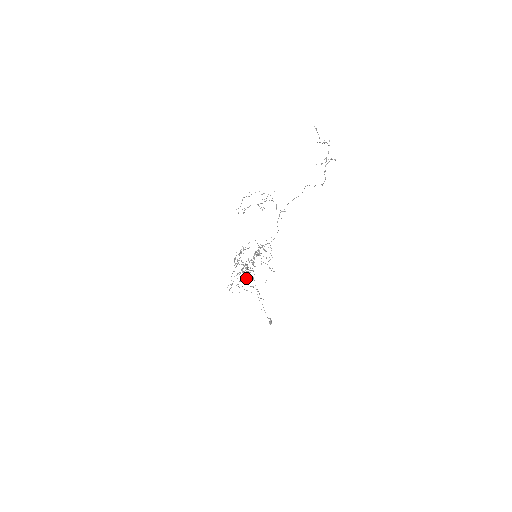
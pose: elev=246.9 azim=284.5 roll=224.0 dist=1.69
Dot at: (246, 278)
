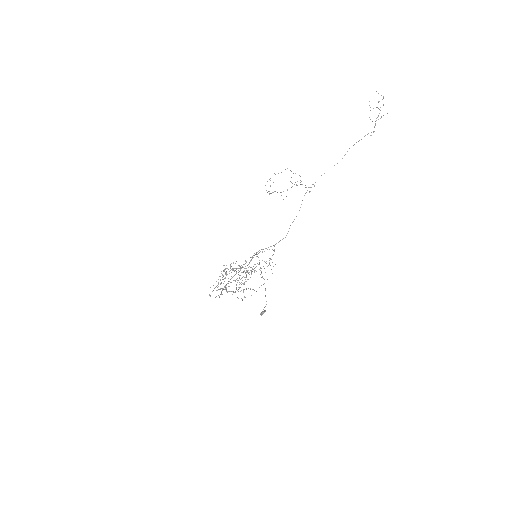
Dot at: (230, 291)
